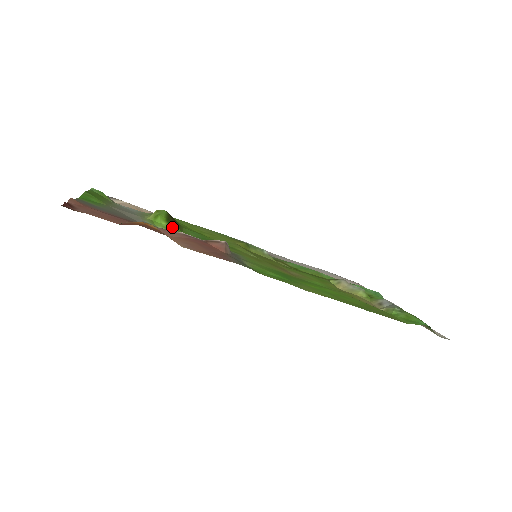
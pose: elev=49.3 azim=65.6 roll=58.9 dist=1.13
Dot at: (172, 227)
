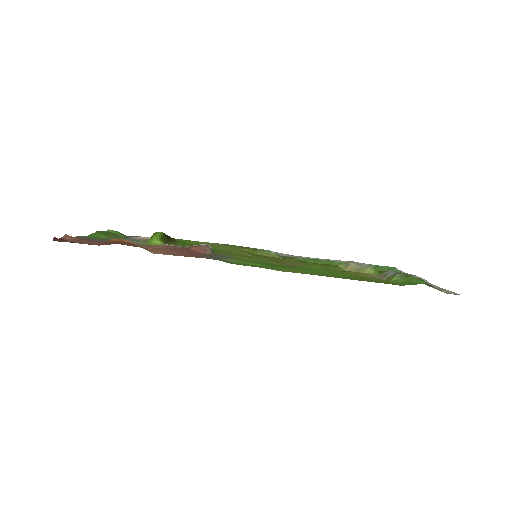
Dot at: occluded
